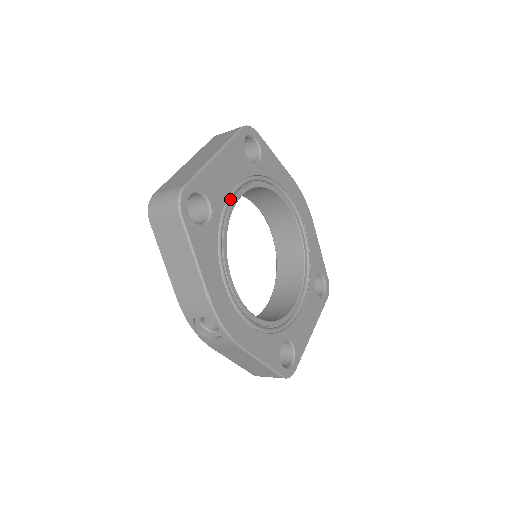
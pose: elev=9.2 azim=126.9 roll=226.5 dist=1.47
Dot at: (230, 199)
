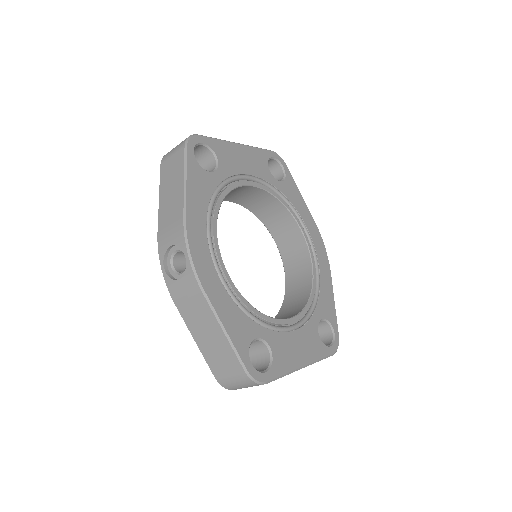
Dot at: (240, 177)
